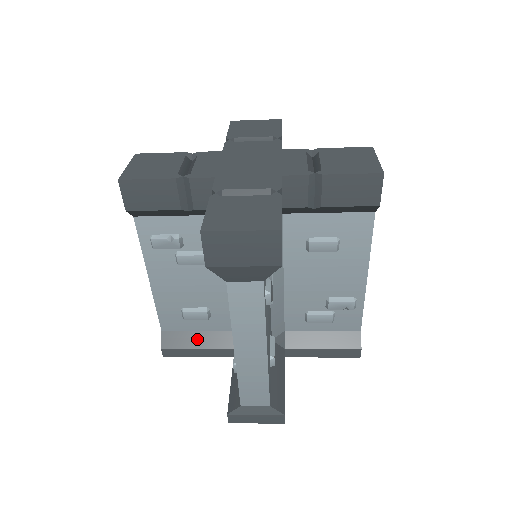
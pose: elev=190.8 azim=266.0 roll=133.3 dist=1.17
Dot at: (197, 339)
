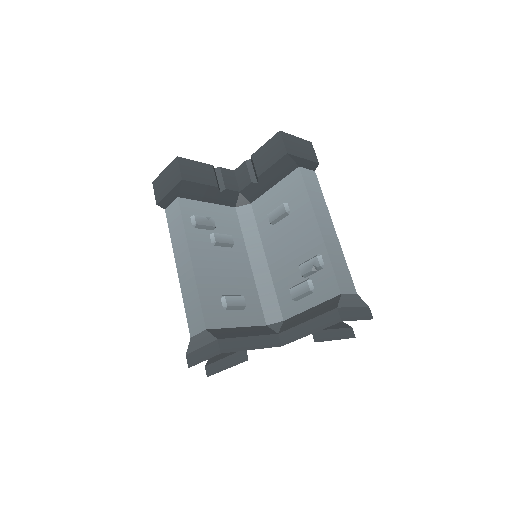
Dot at: occluded
